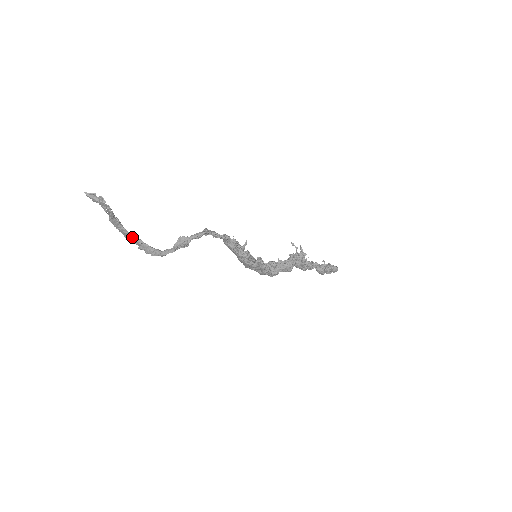
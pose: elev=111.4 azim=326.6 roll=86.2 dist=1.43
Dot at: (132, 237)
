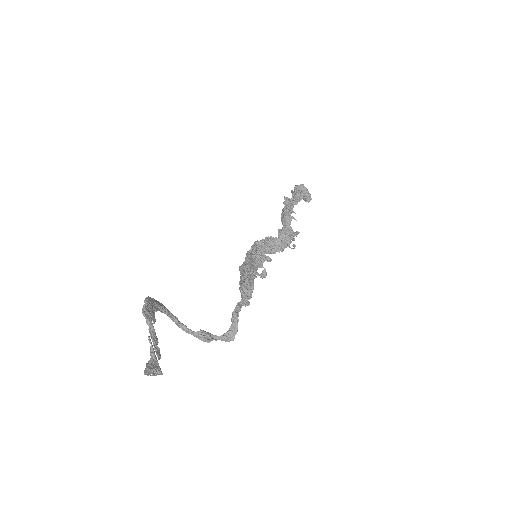
Dot at: (157, 310)
